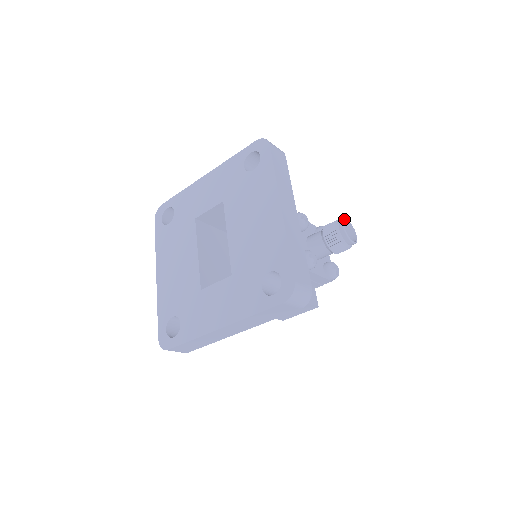
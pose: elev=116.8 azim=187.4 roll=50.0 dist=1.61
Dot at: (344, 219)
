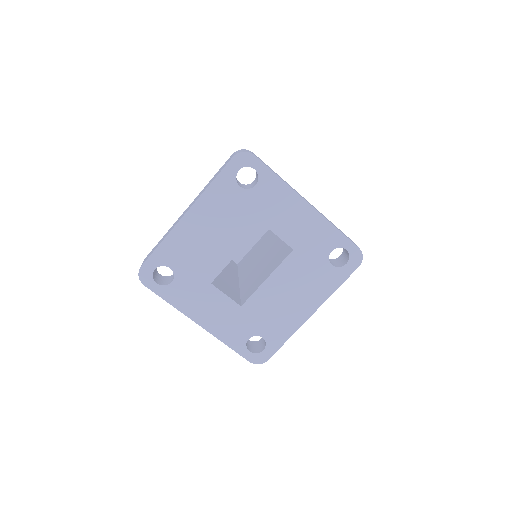
Dot at: occluded
